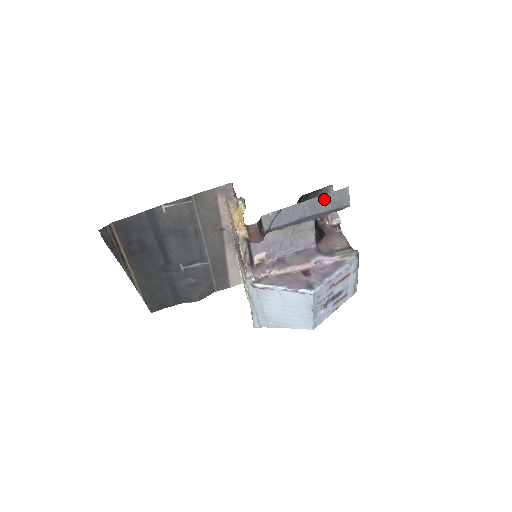
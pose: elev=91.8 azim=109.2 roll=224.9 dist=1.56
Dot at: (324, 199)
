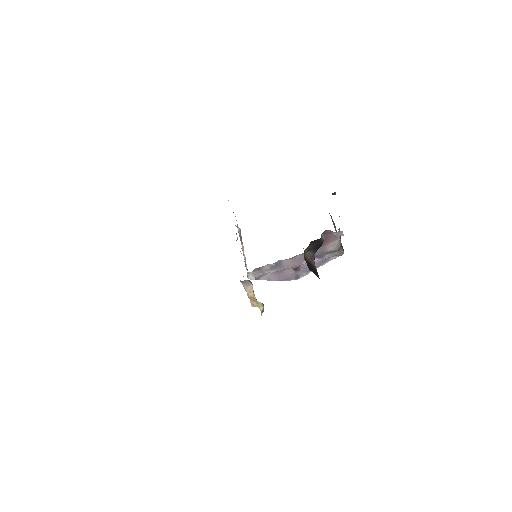
Dot at: occluded
